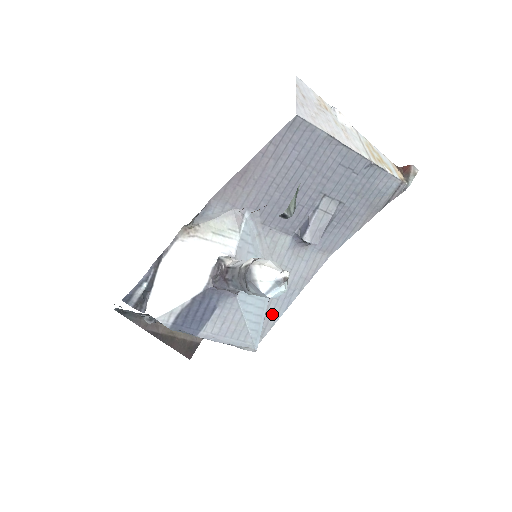
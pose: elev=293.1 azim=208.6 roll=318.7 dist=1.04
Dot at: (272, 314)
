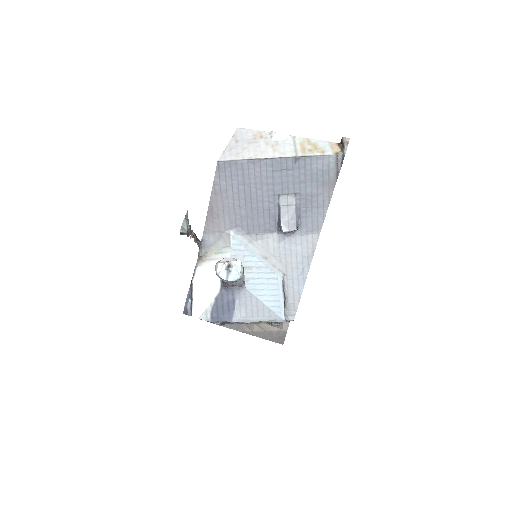
Dot at: (294, 291)
